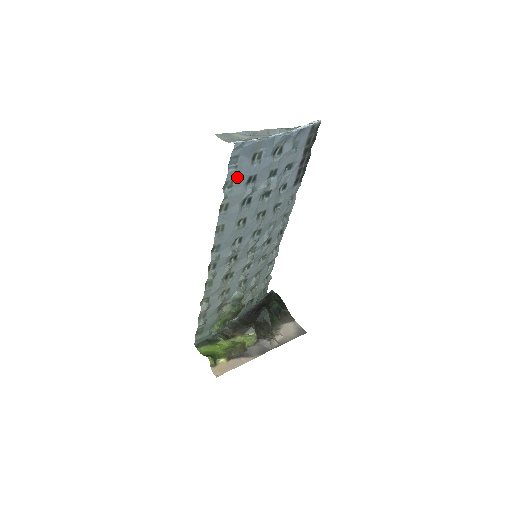
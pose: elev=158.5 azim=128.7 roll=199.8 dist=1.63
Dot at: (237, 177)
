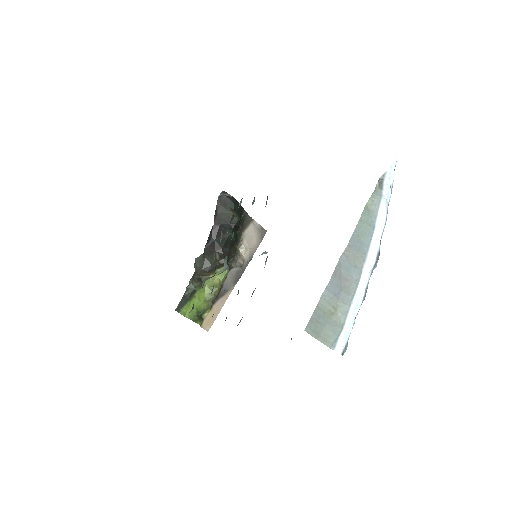
Dot at: occluded
